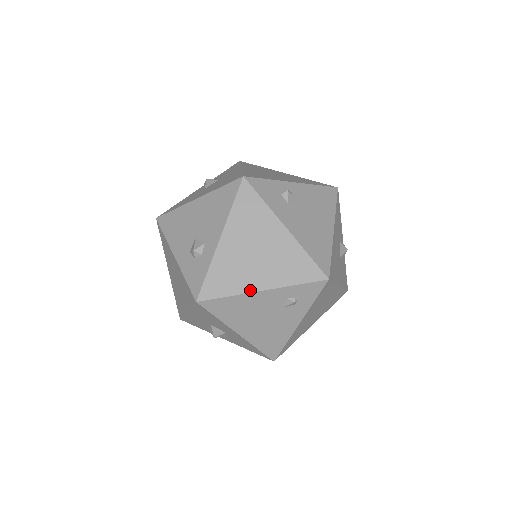
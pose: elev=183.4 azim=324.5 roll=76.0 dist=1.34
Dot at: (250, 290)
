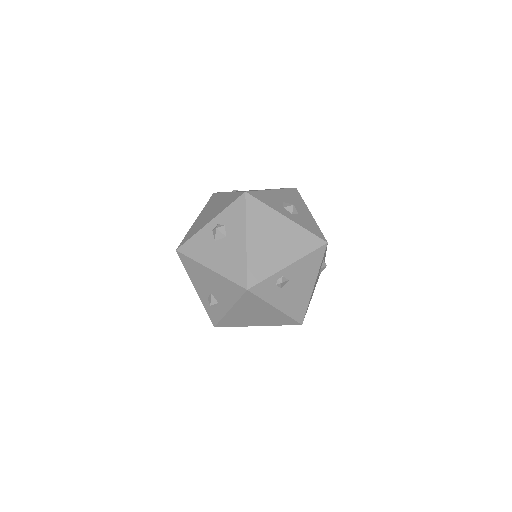
Dot at: occluded
